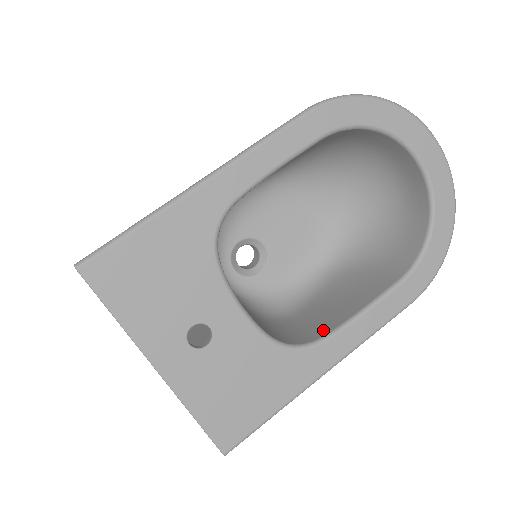
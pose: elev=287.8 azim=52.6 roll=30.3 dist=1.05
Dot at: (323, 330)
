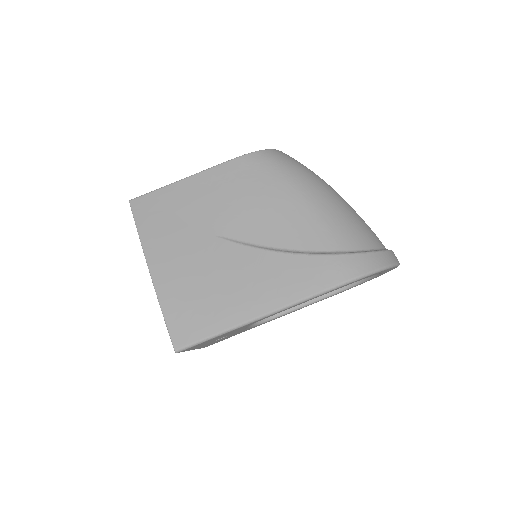
Dot at: occluded
